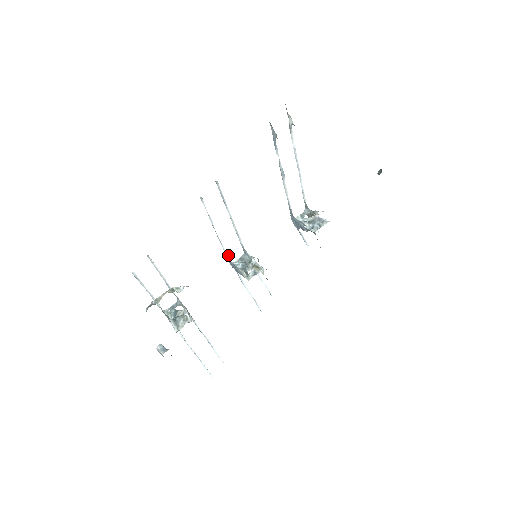
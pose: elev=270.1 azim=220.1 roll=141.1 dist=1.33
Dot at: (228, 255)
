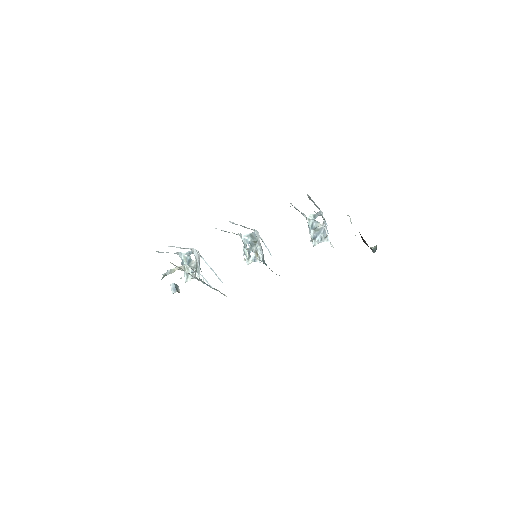
Dot at: (239, 234)
